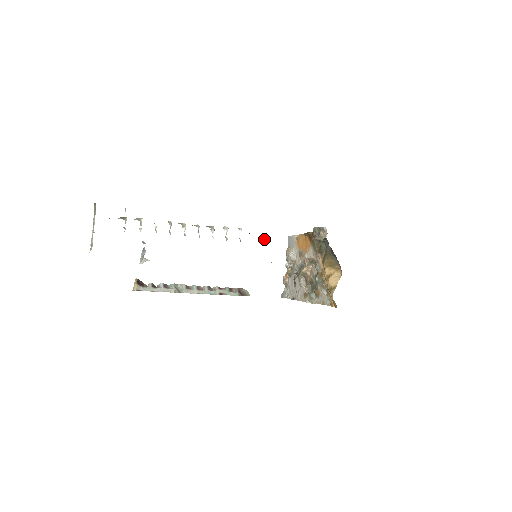
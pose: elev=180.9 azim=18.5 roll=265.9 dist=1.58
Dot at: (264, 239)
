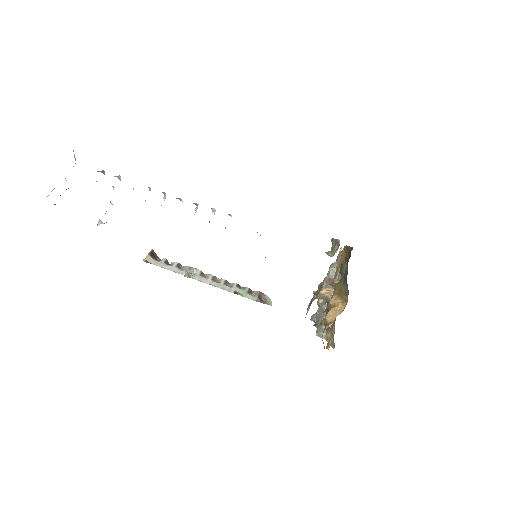
Dot at: occluded
